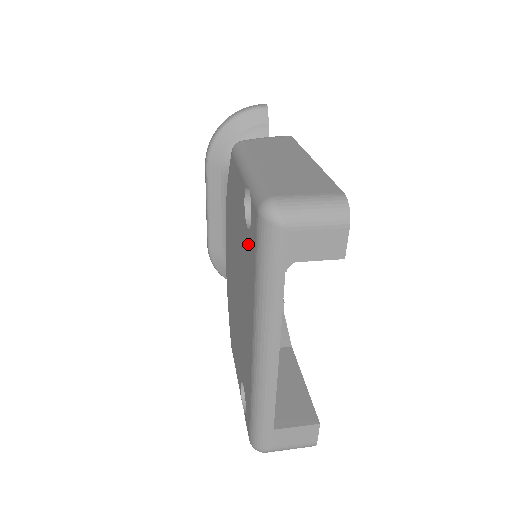
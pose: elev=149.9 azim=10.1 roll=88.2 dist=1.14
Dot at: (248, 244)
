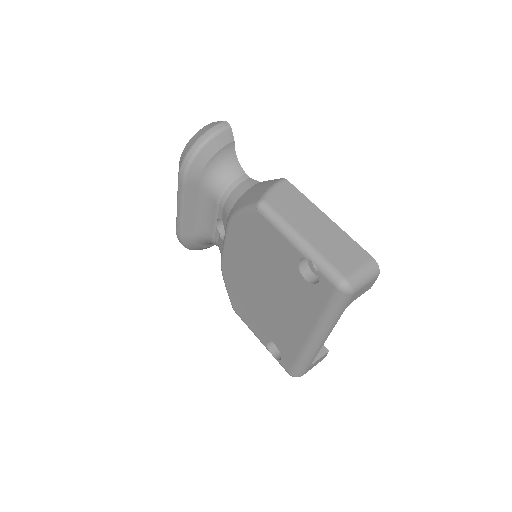
Dot at: (307, 289)
